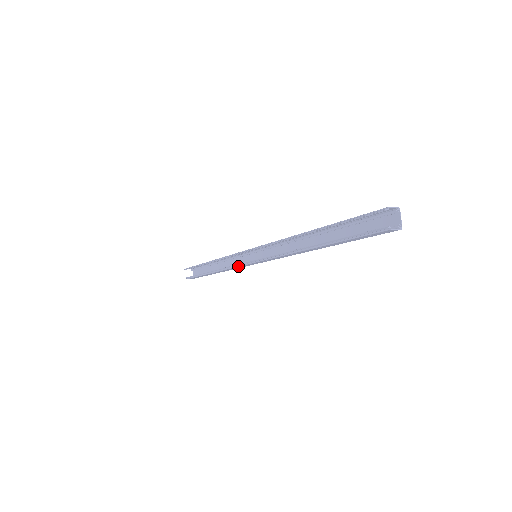
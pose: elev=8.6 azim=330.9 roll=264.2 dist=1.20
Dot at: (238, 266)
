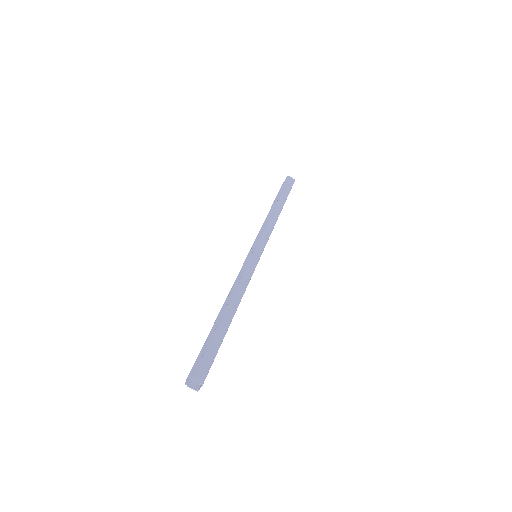
Dot at: occluded
